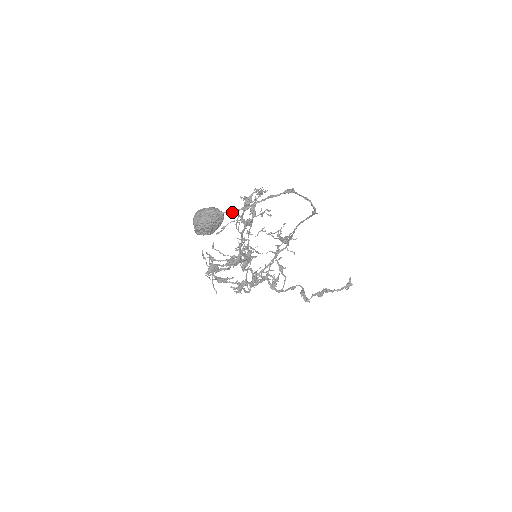
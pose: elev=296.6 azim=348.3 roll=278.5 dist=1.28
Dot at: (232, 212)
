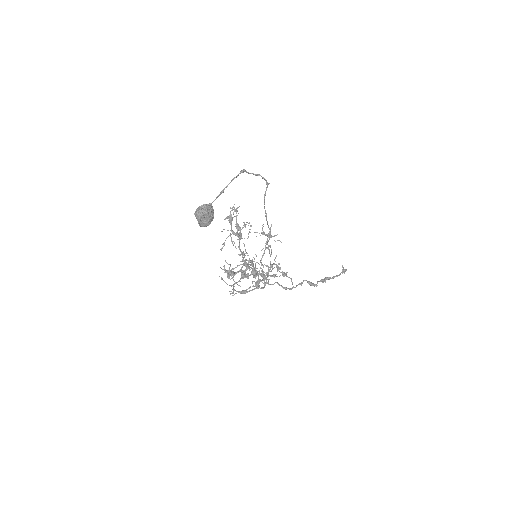
Dot at: occluded
